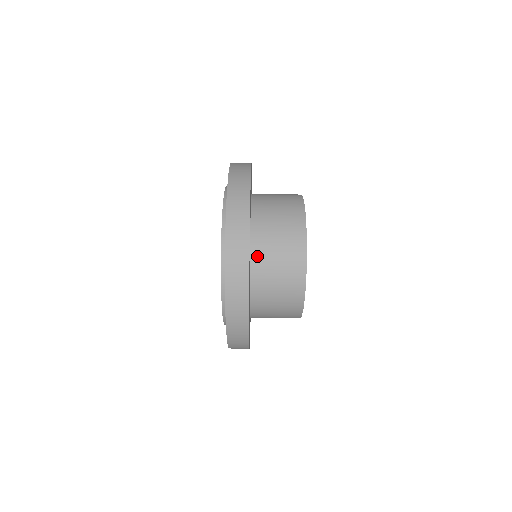
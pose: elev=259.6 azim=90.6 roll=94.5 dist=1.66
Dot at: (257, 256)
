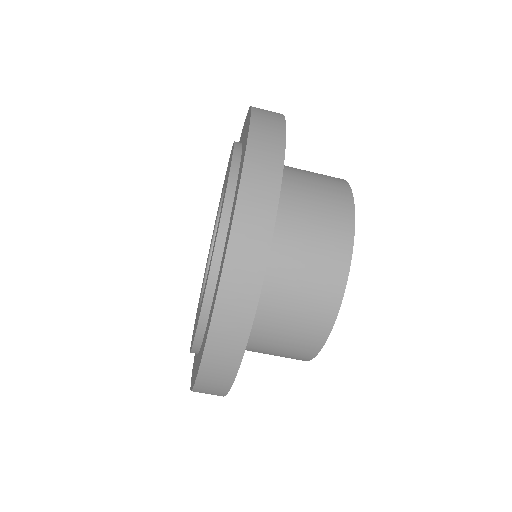
Dot at: (253, 328)
